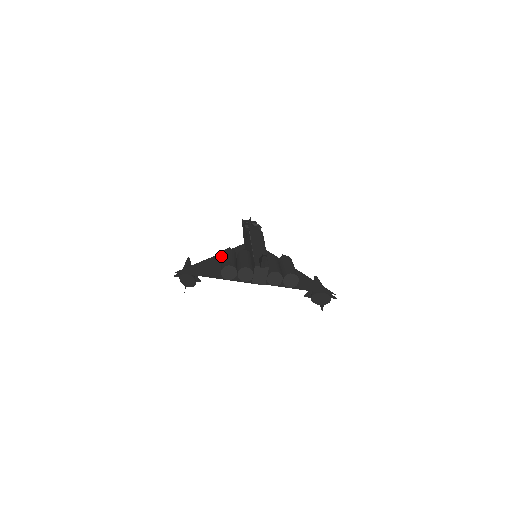
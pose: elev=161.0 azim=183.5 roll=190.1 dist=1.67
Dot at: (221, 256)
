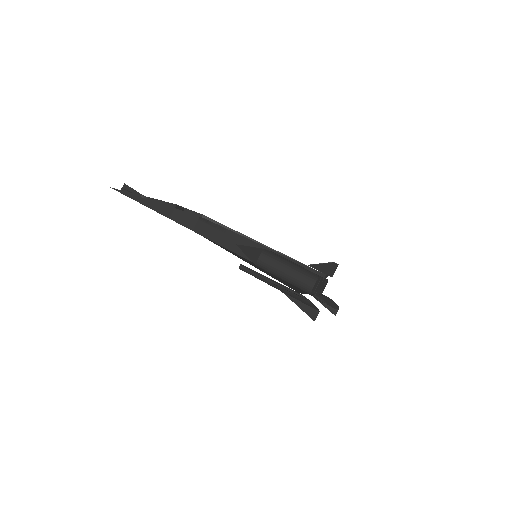
Dot at: (241, 258)
